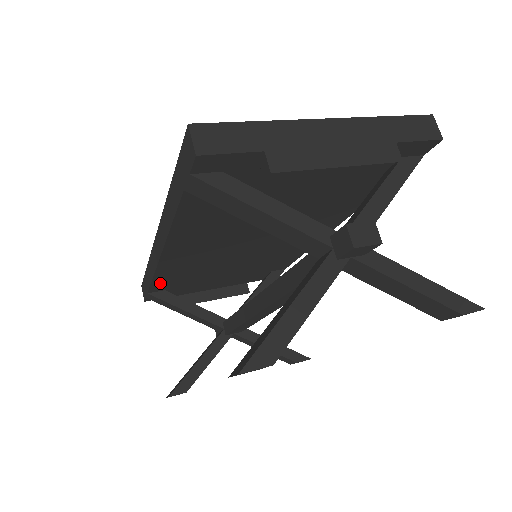
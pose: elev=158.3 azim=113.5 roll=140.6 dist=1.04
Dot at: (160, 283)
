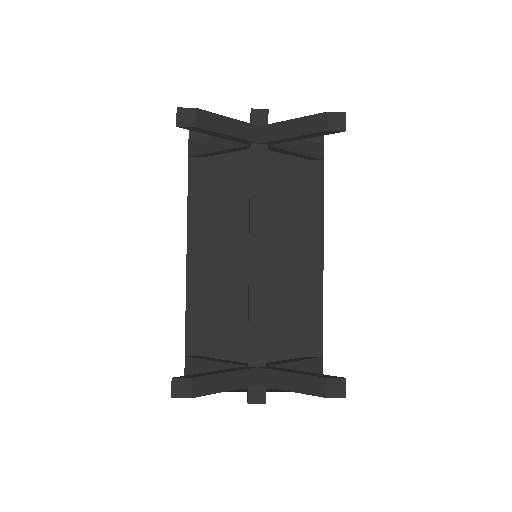
Dot at: (194, 329)
